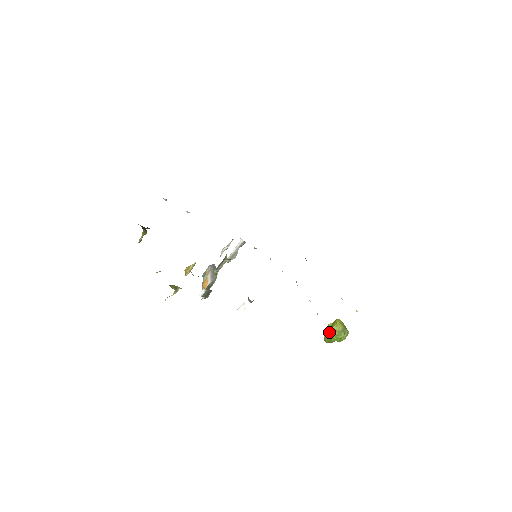
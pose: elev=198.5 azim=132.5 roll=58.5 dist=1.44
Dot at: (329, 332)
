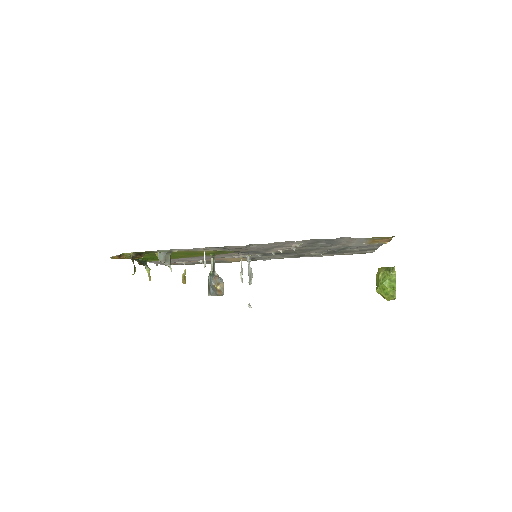
Dot at: (376, 283)
